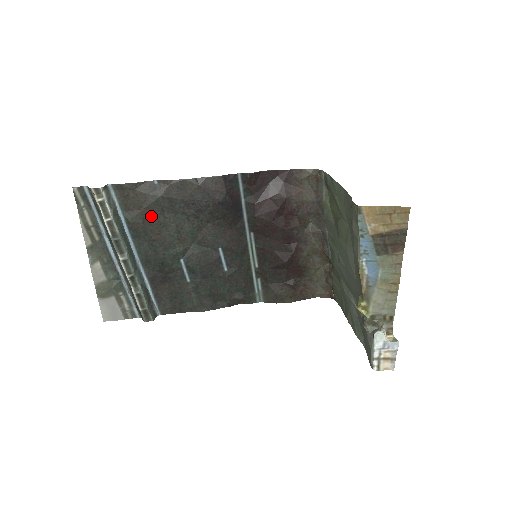
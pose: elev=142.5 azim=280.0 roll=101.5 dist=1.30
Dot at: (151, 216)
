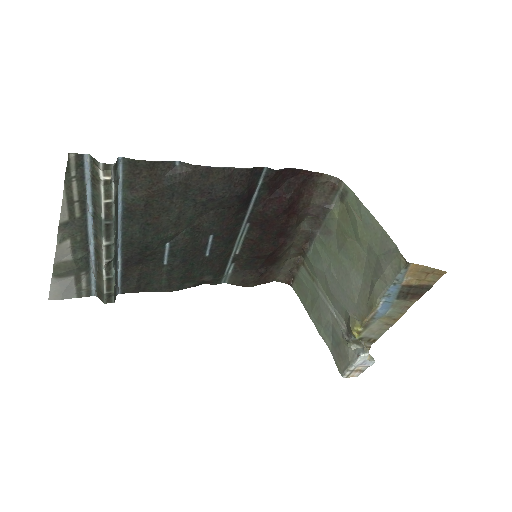
Dot at: (157, 199)
